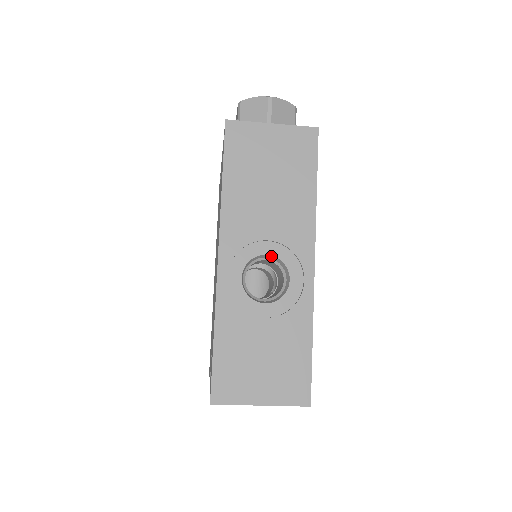
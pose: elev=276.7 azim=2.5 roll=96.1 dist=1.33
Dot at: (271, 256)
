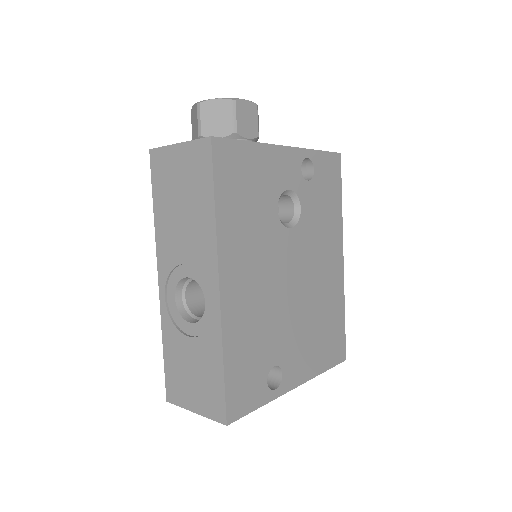
Dot at: (193, 278)
